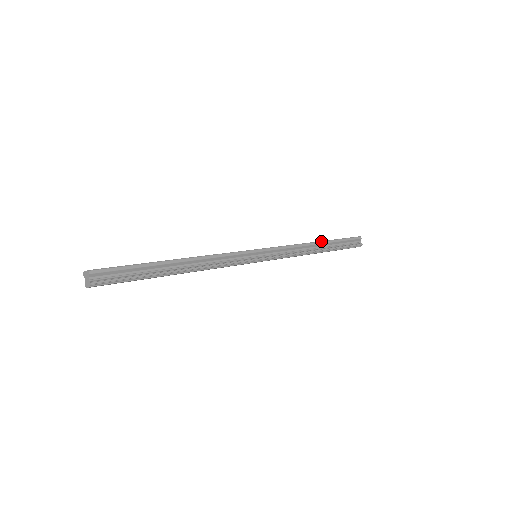
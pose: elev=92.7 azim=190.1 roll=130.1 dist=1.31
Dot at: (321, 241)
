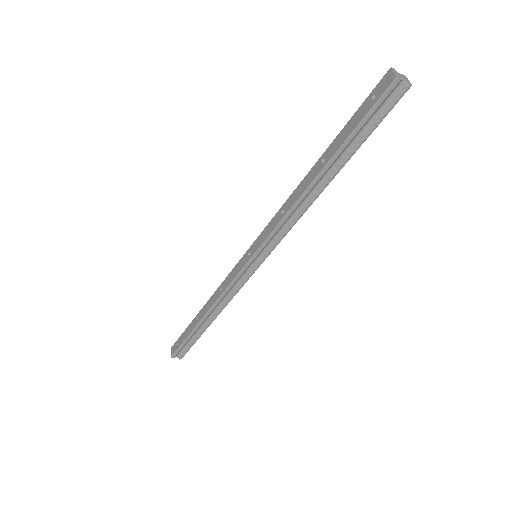
Dot at: (318, 174)
